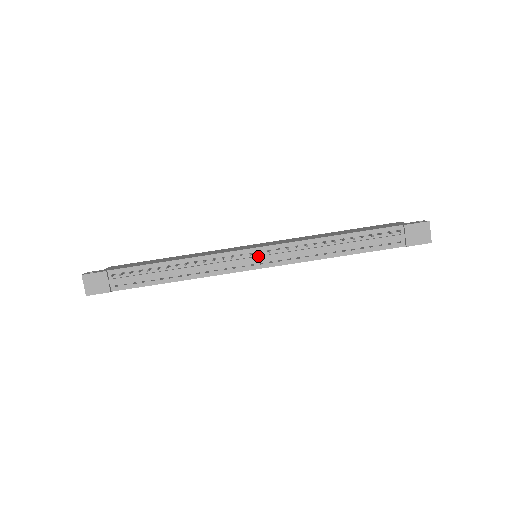
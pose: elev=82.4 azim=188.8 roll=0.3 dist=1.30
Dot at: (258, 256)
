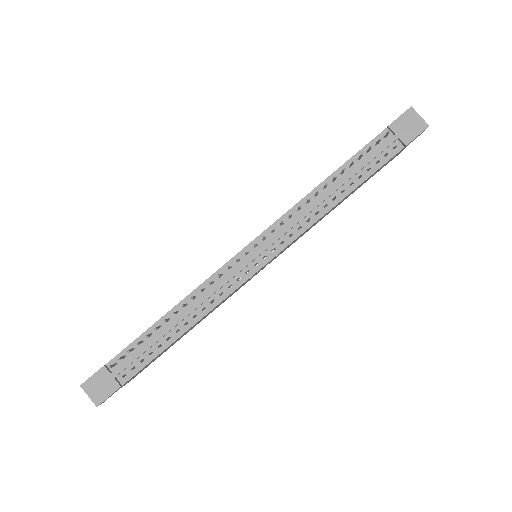
Dot at: (256, 251)
